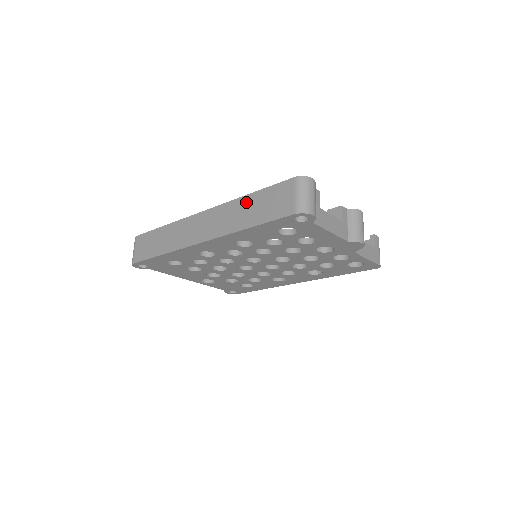
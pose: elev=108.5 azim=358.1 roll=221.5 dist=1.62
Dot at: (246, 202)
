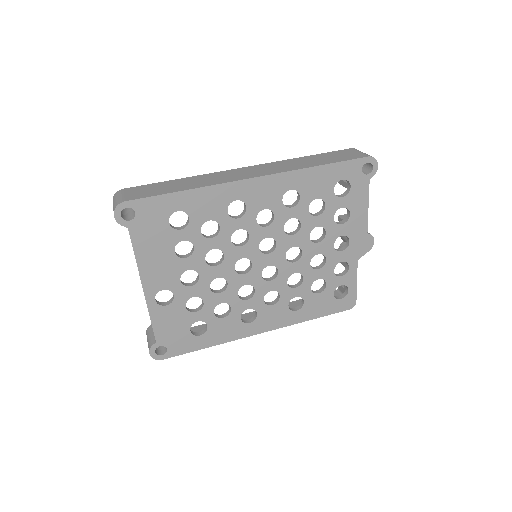
Dot at: (305, 158)
